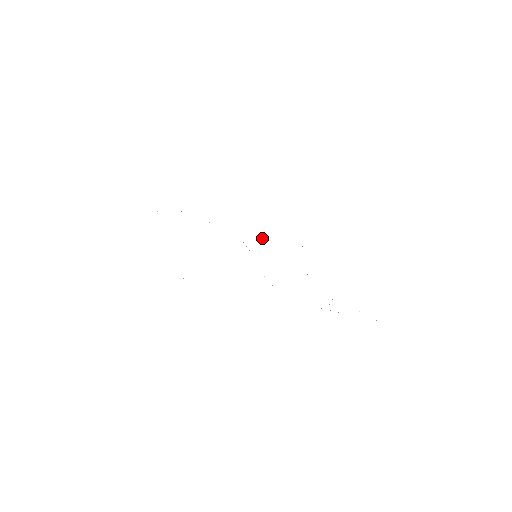
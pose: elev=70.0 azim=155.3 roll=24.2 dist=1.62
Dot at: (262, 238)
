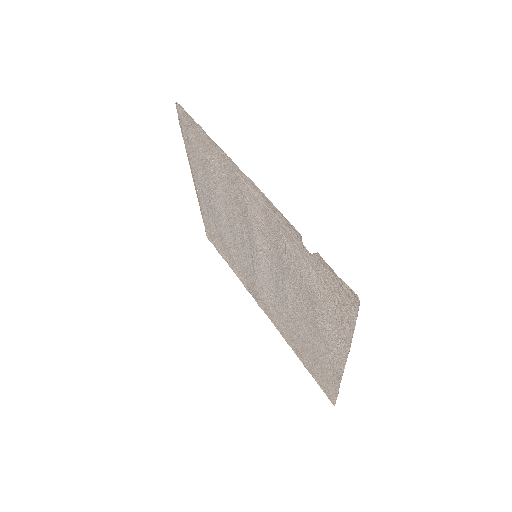
Dot at: (283, 324)
